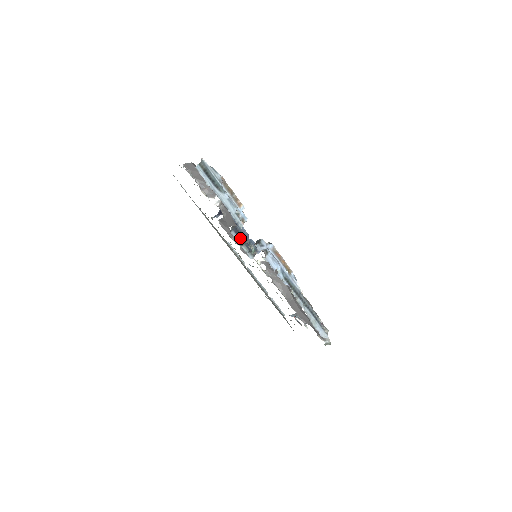
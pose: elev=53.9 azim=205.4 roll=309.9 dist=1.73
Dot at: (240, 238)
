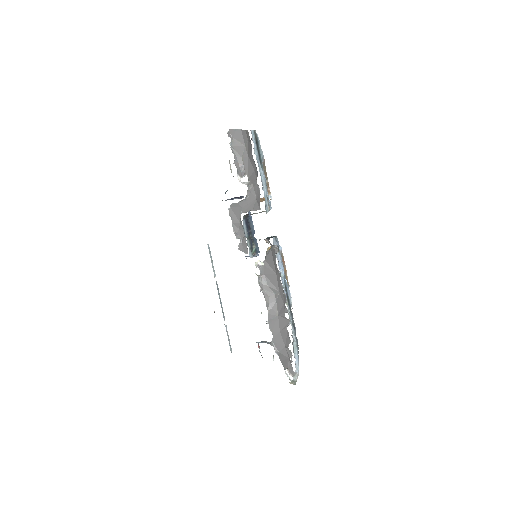
Dot at: (247, 231)
